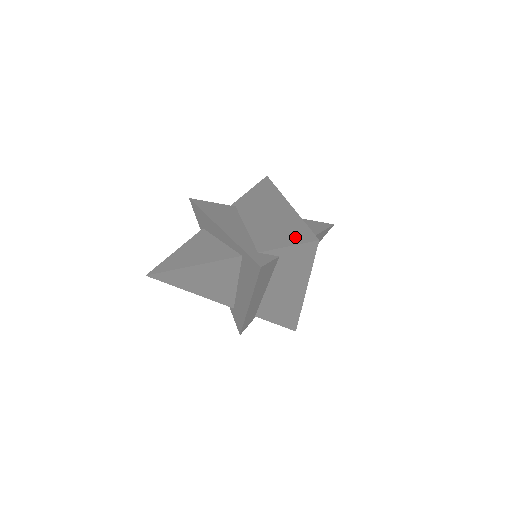
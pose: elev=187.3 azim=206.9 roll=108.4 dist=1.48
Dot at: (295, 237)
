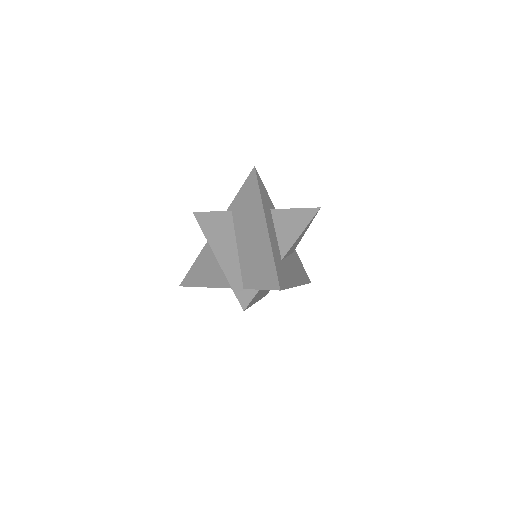
Dot at: (266, 279)
